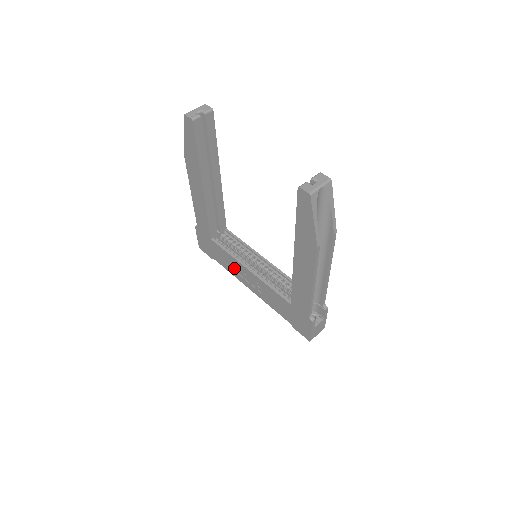
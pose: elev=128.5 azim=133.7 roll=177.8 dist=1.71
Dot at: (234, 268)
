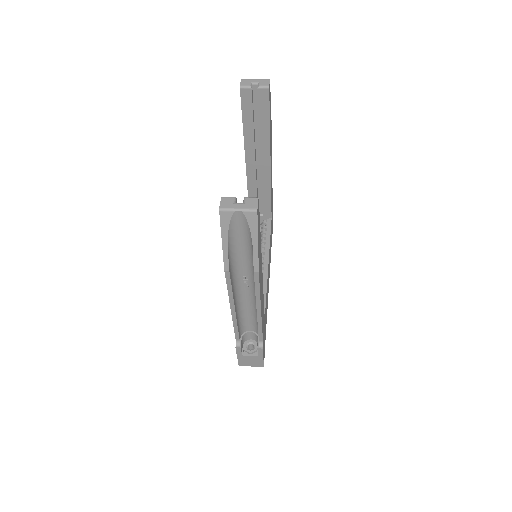
Dot at: occluded
